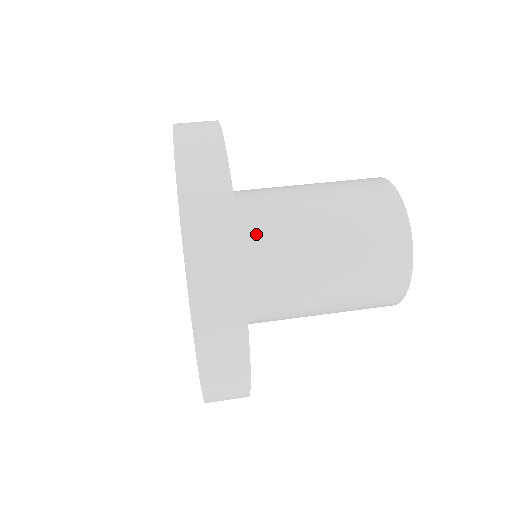
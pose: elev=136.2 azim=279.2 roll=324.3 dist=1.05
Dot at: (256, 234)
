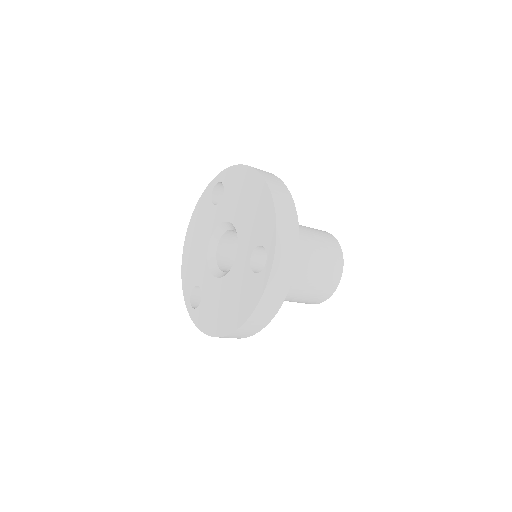
Dot at: occluded
